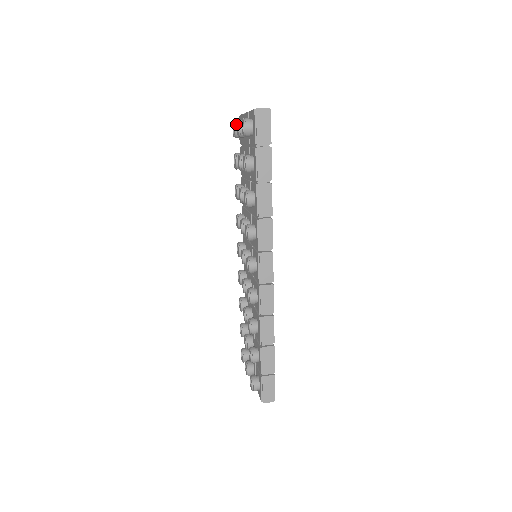
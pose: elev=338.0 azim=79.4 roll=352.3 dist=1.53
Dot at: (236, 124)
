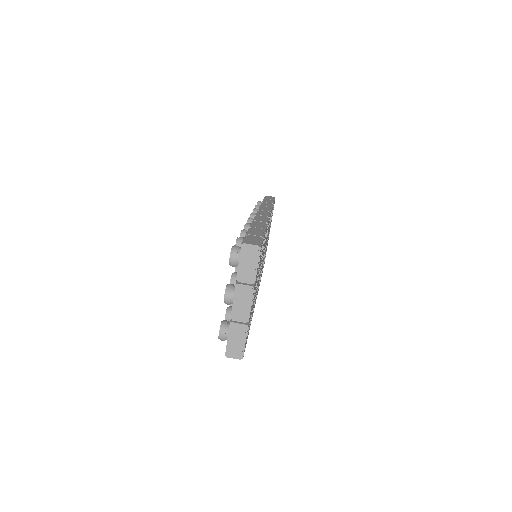
Dot at: occluded
